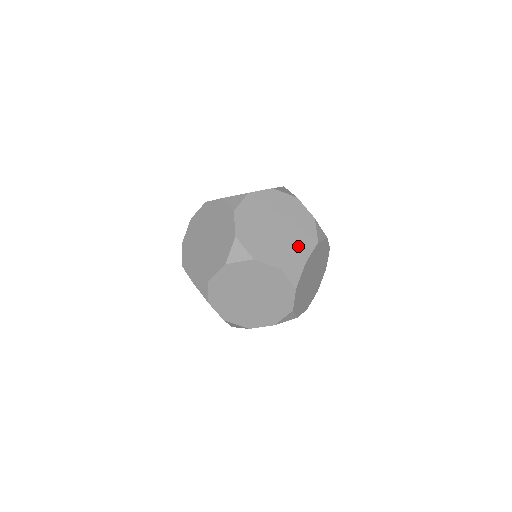
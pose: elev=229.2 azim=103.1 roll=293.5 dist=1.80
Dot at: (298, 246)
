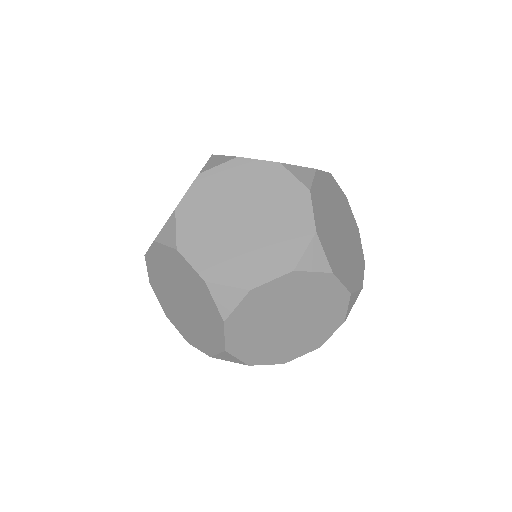
Dot at: (314, 335)
